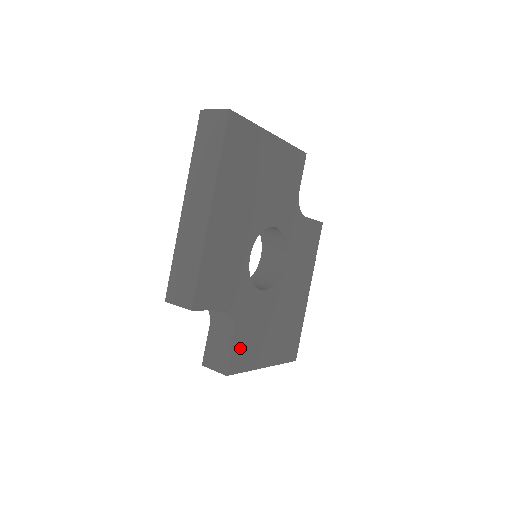
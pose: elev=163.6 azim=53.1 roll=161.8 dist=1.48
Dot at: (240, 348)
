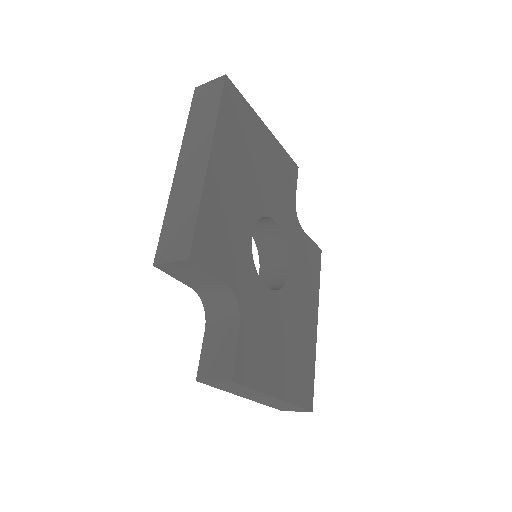
Dot at: (246, 350)
